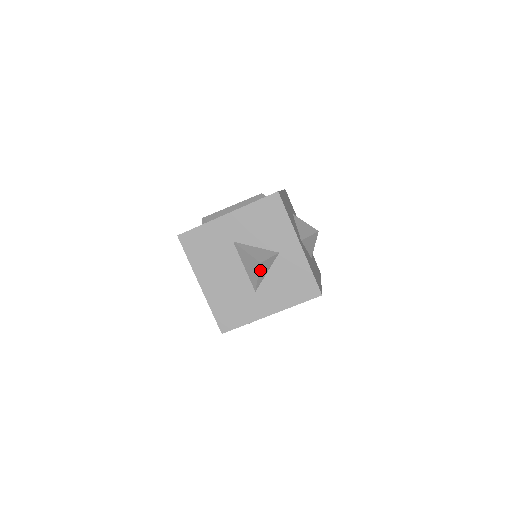
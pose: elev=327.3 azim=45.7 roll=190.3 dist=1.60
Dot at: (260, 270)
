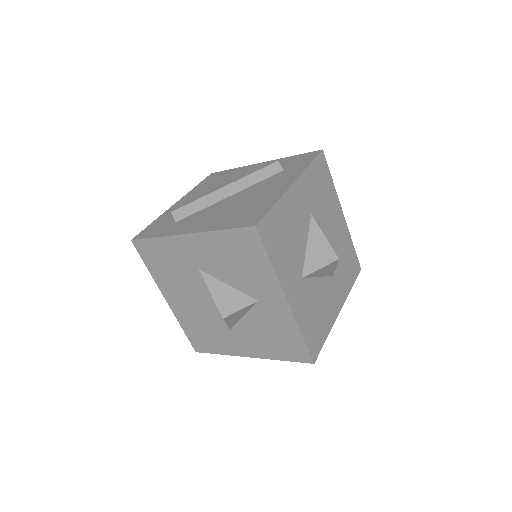
Dot at: (227, 320)
